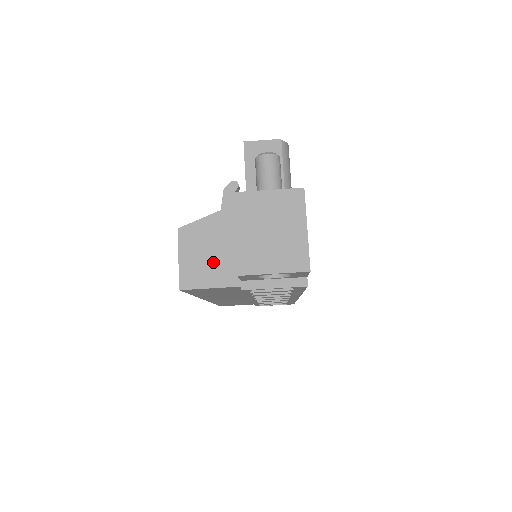
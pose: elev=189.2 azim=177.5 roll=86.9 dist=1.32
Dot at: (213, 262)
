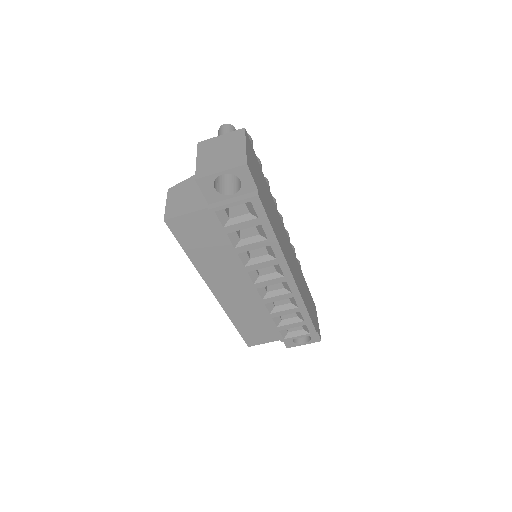
Dot at: (190, 200)
